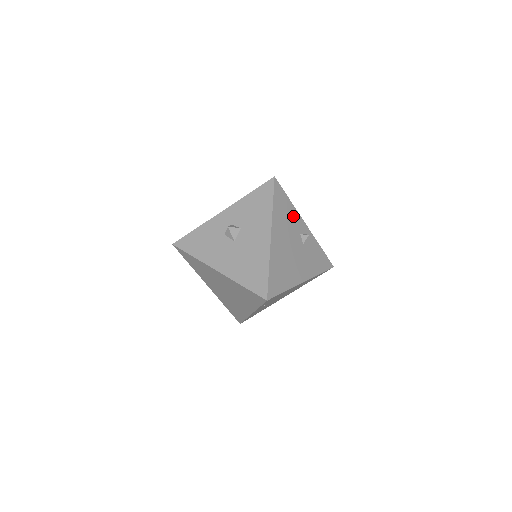
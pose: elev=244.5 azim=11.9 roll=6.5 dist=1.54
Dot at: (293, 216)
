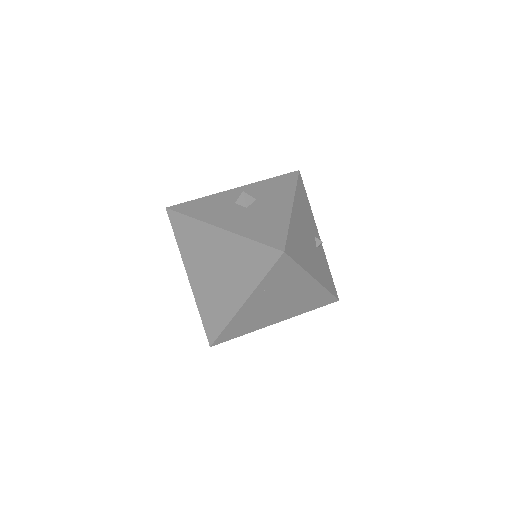
Dot at: (310, 216)
